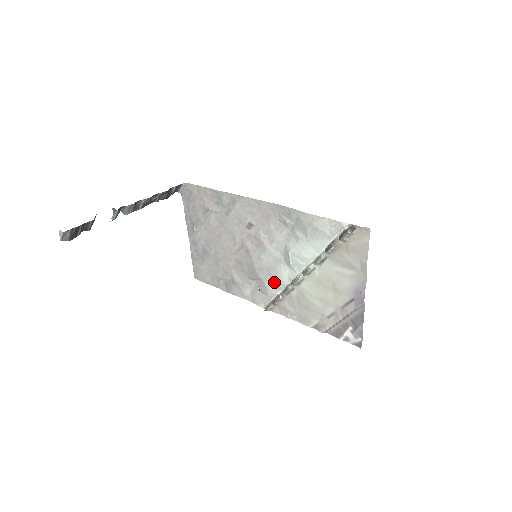
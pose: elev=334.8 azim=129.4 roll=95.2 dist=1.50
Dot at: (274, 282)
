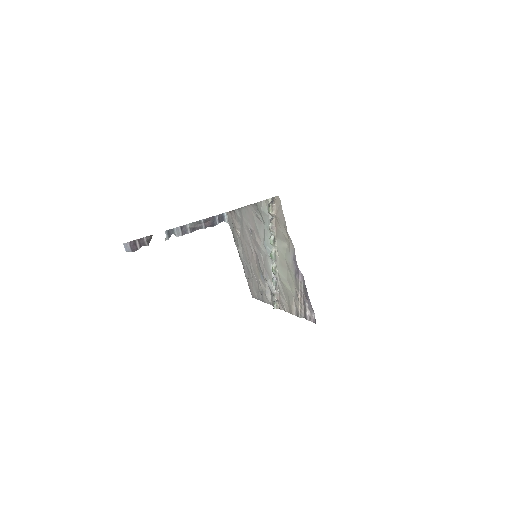
Dot at: (269, 277)
